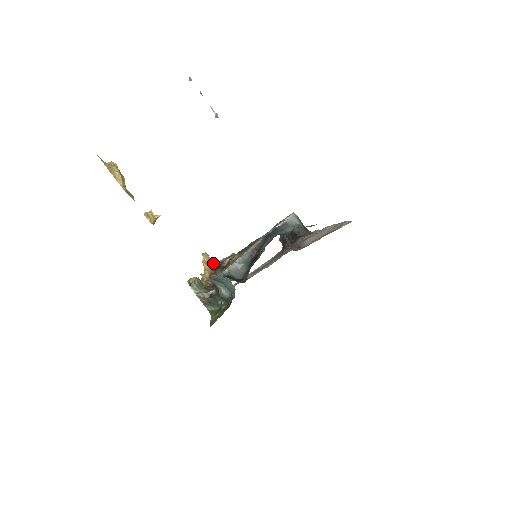
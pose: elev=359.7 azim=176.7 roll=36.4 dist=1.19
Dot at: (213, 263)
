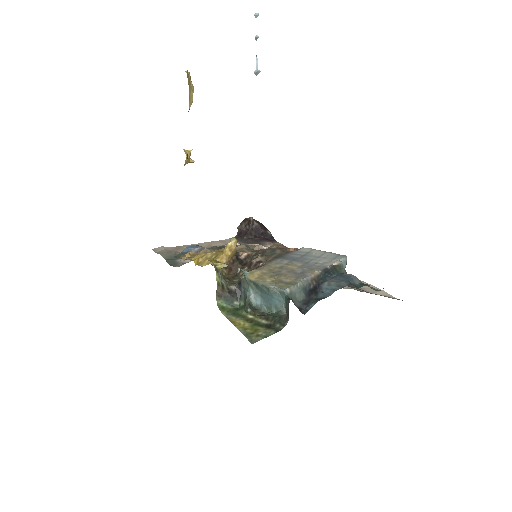
Dot at: (235, 252)
